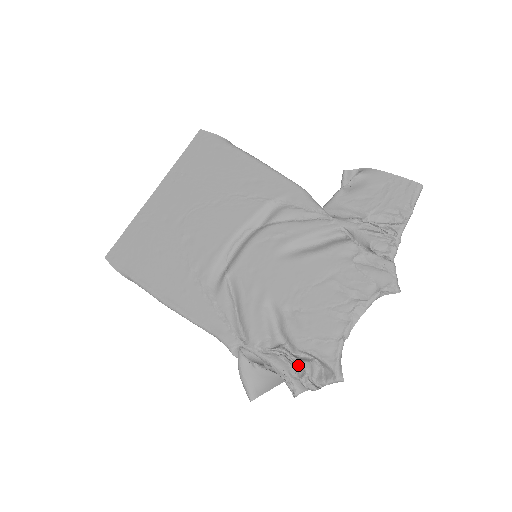
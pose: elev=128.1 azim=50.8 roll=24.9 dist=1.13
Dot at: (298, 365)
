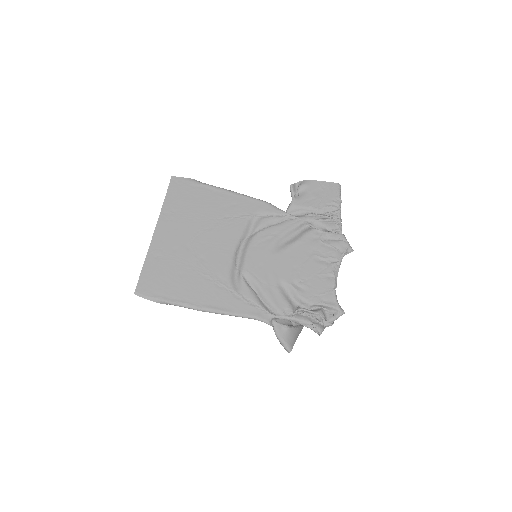
Dot at: (315, 315)
